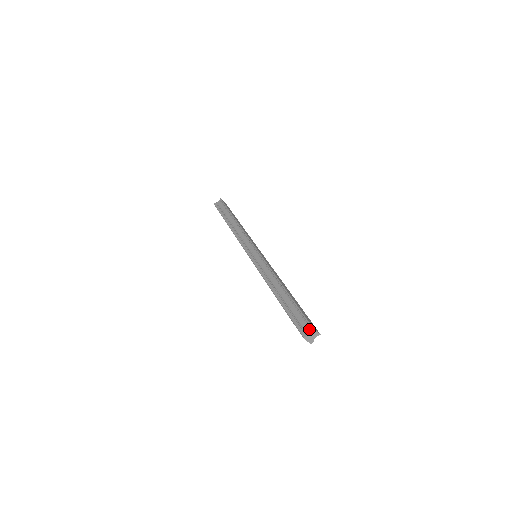
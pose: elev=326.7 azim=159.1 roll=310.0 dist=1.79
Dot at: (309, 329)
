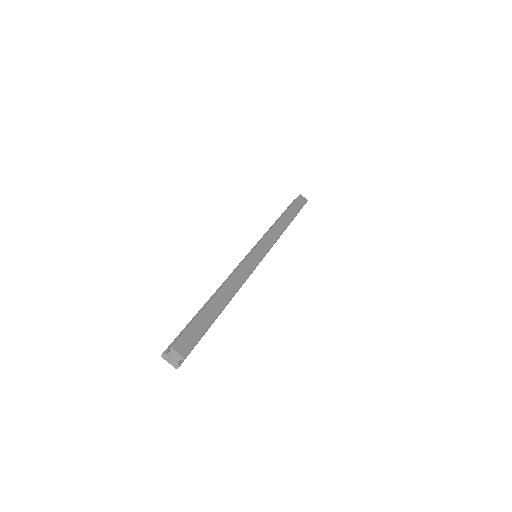
Dot at: (173, 346)
